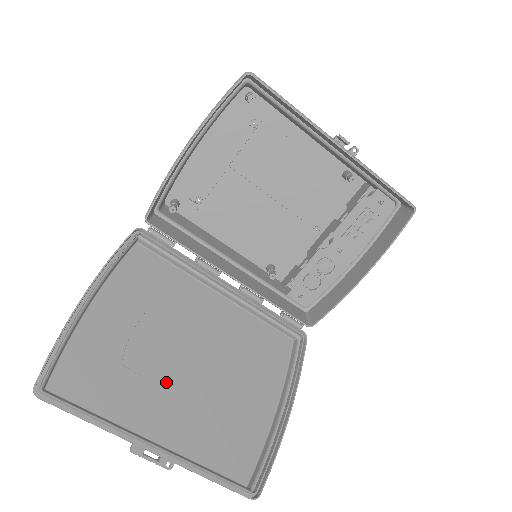
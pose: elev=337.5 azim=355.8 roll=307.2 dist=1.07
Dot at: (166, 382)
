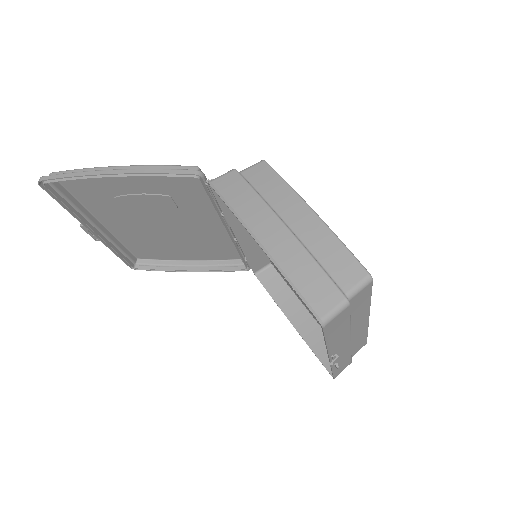
Dot at: (135, 218)
